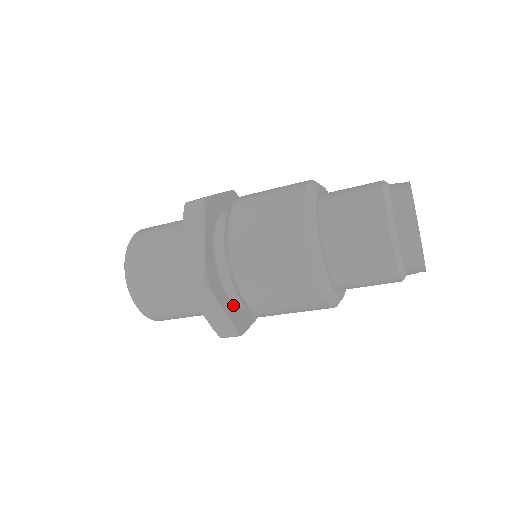
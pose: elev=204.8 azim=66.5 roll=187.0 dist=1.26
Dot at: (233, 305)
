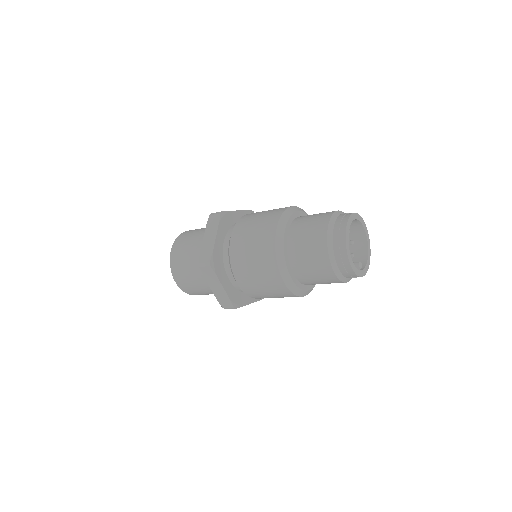
Dot at: (232, 286)
